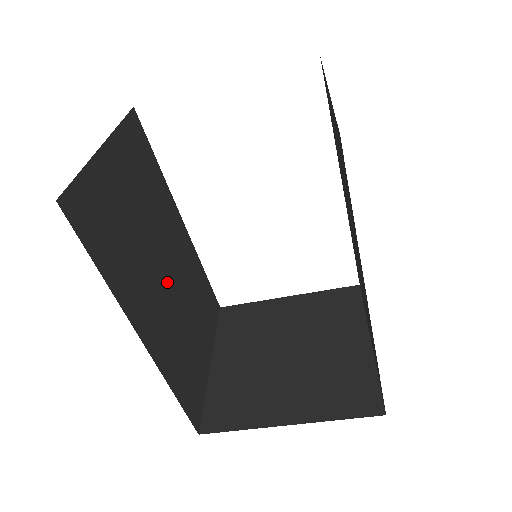
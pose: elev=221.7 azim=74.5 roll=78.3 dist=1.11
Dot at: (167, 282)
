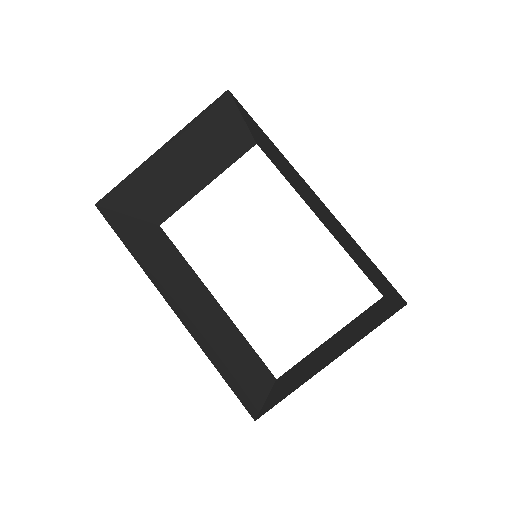
Dot at: (199, 308)
